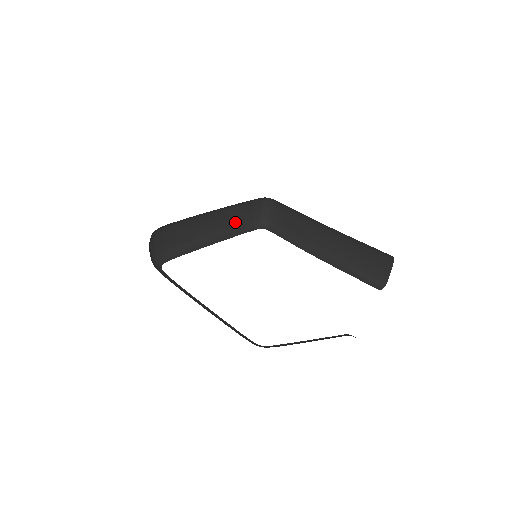
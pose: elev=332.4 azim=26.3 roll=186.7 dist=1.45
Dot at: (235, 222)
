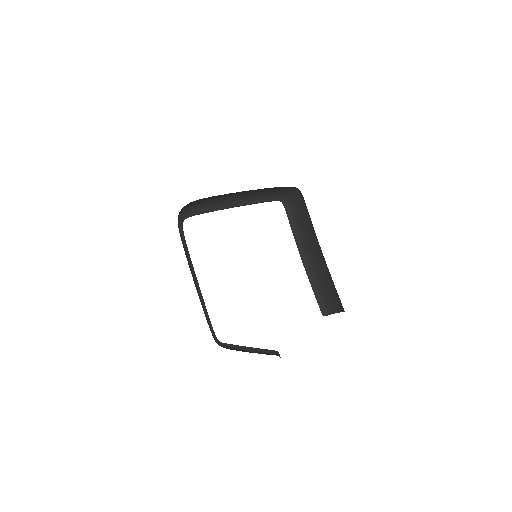
Dot at: (262, 193)
